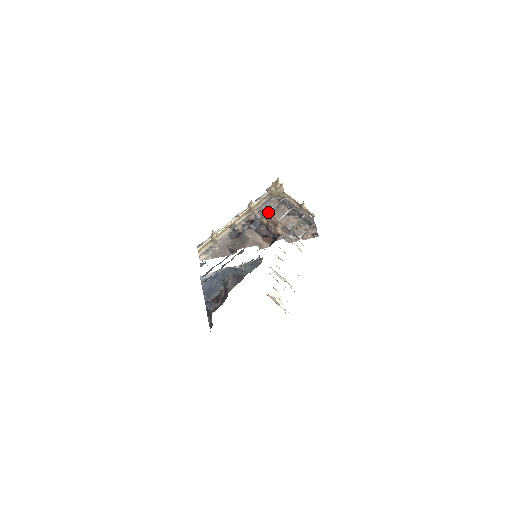
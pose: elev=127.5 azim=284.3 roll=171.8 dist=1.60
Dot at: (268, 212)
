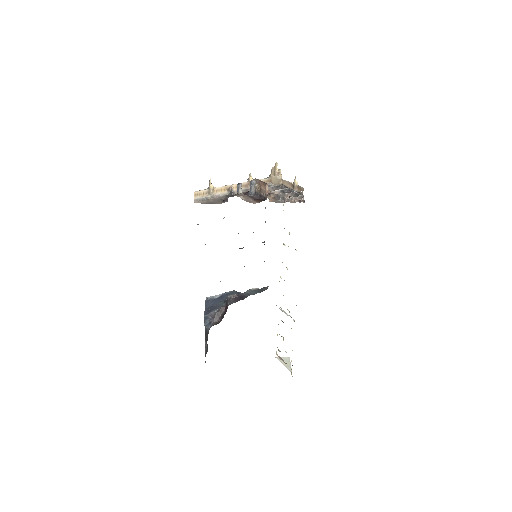
Dot at: occluded
